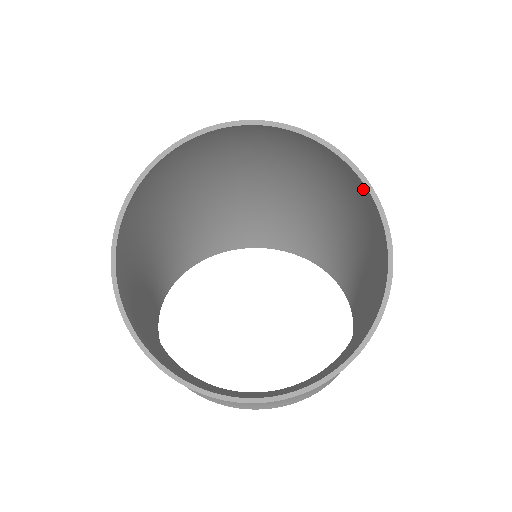
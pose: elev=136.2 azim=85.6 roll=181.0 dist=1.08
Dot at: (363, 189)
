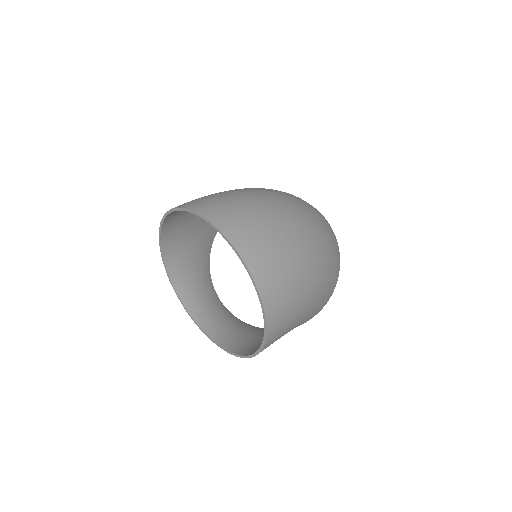
Dot at: (269, 312)
